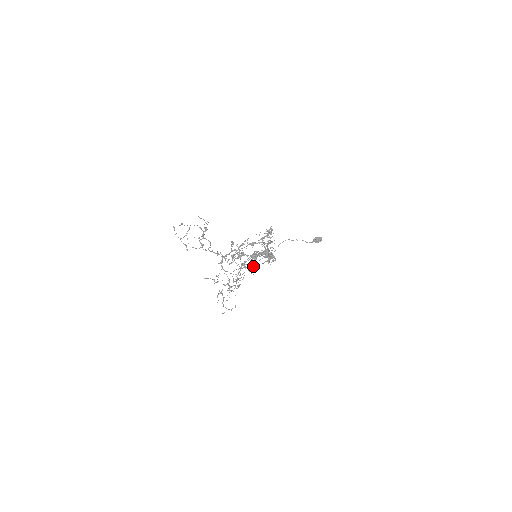
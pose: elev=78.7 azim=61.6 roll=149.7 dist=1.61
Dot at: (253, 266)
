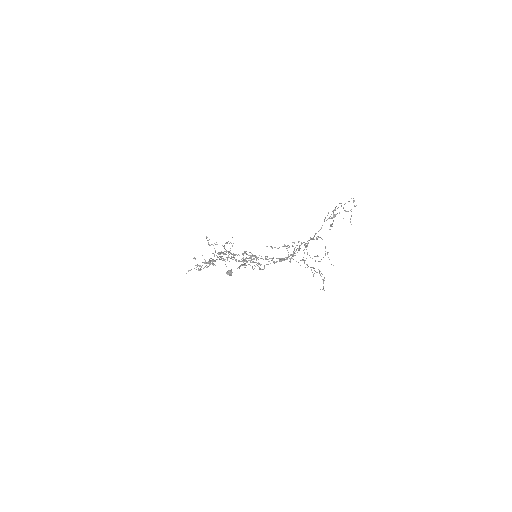
Dot at: (214, 260)
